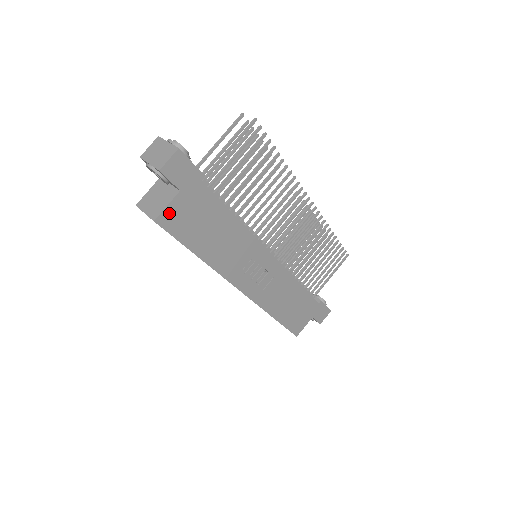
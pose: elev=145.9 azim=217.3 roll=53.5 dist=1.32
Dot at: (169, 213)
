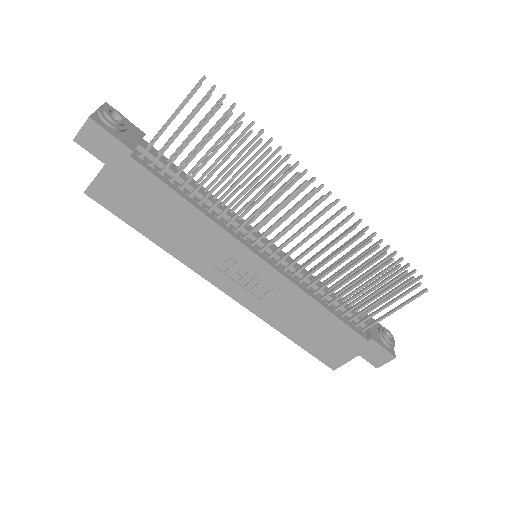
Dot at: (99, 187)
